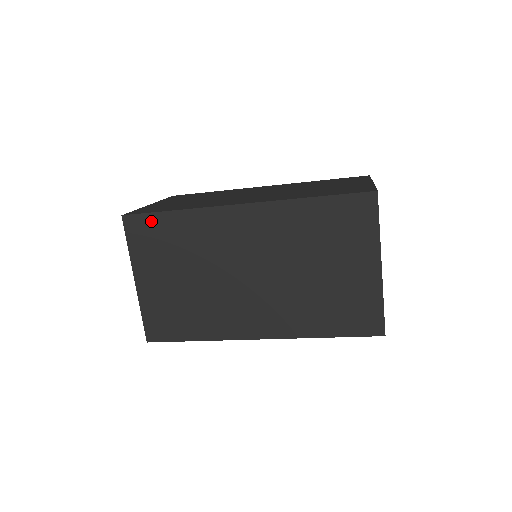
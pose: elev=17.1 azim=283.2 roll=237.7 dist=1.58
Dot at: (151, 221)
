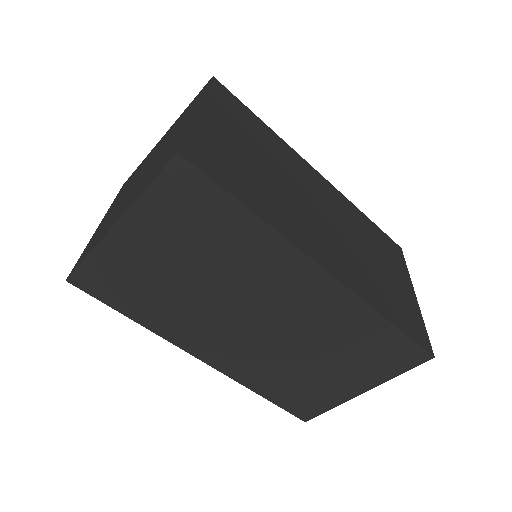
Dot at: (240, 105)
